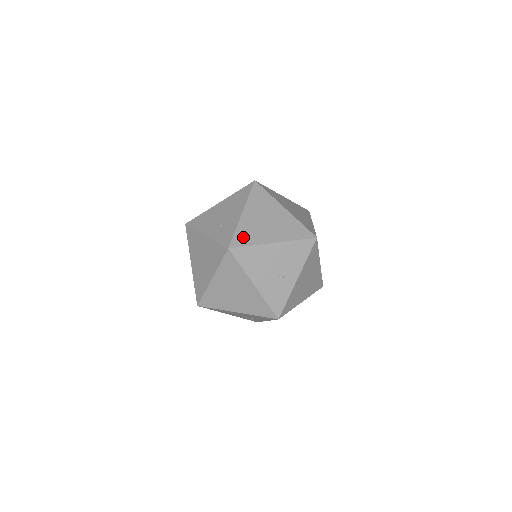
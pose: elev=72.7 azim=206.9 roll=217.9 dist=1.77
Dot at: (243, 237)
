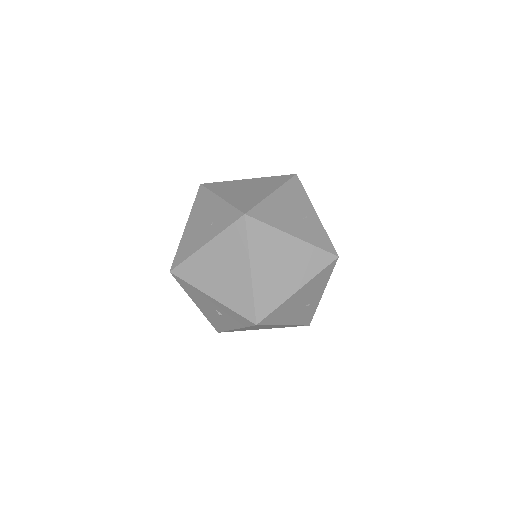
Dot at: (245, 204)
